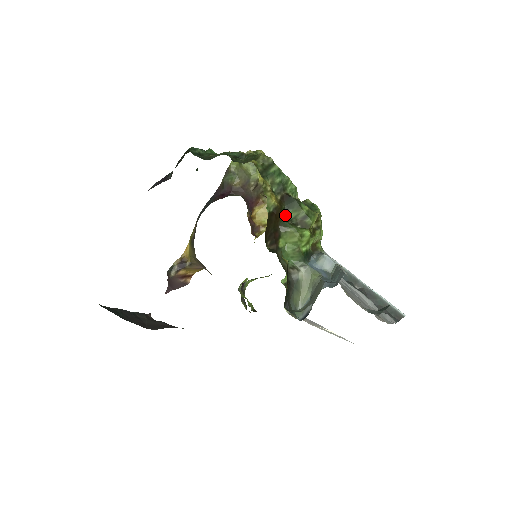
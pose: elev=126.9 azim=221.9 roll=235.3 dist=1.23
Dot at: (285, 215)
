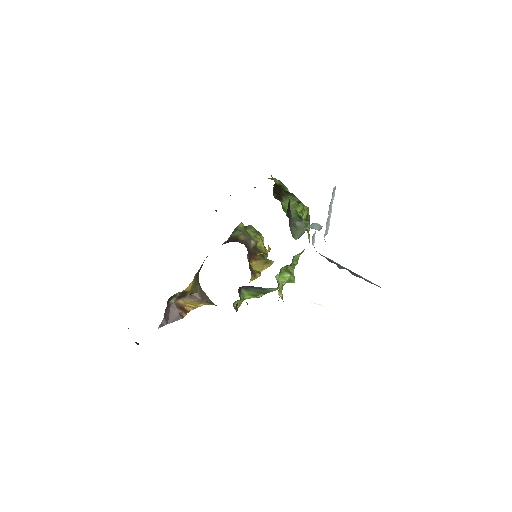
Dot at: occluded
